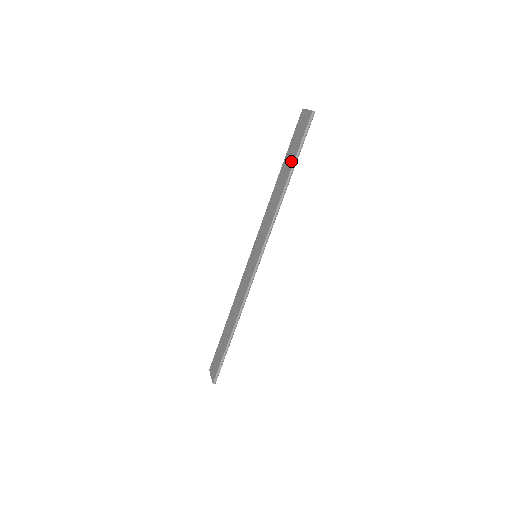
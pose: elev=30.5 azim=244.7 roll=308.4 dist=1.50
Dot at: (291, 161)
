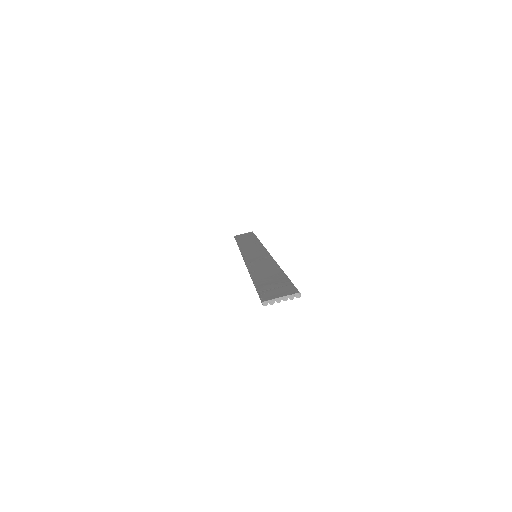
Dot at: (252, 237)
